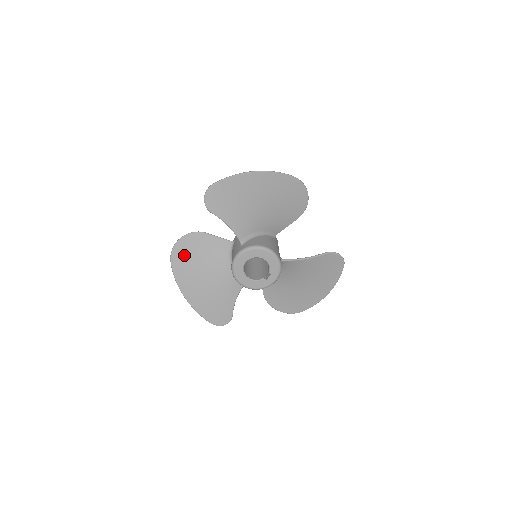
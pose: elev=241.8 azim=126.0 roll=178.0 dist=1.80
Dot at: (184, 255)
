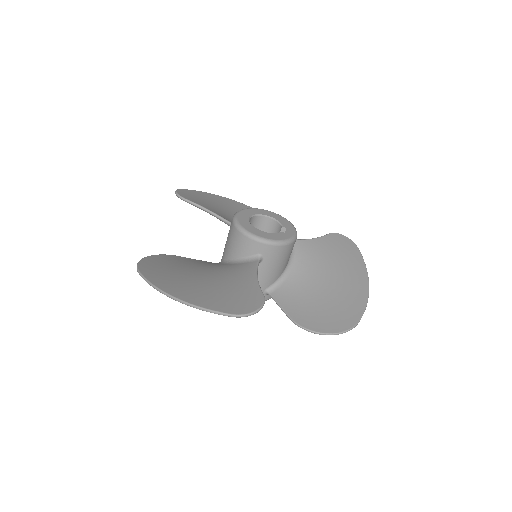
Dot at: (157, 266)
